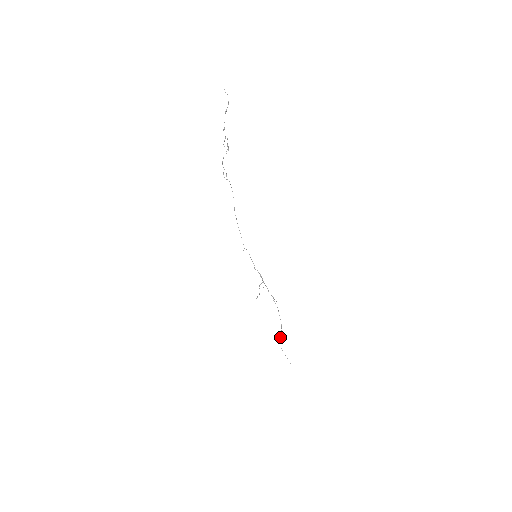
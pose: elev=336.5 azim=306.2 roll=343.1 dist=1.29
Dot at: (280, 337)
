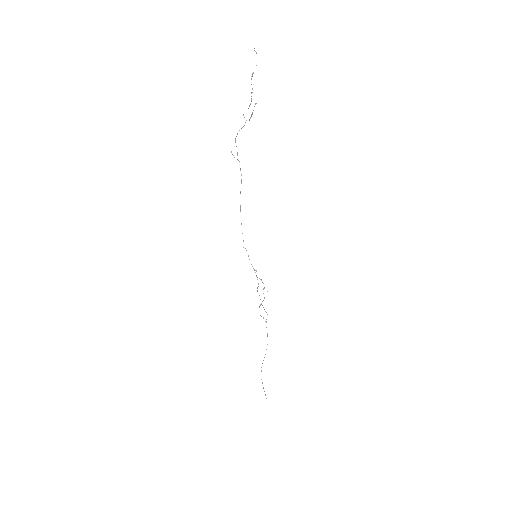
Dot at: occluded
